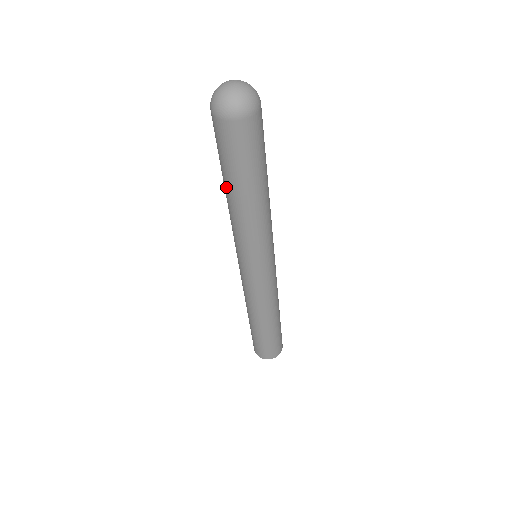
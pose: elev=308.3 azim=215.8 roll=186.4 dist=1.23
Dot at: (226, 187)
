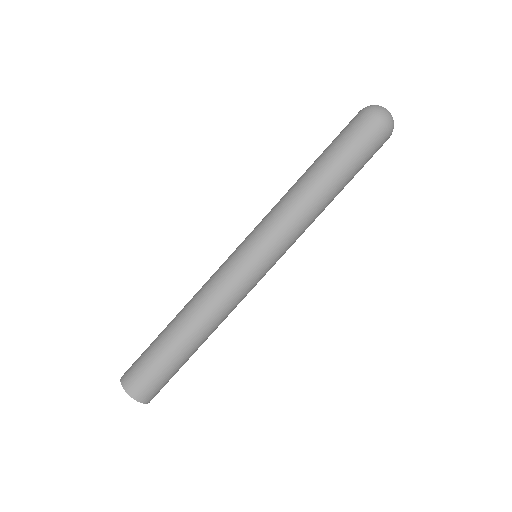
Dot at: (328, 176)
